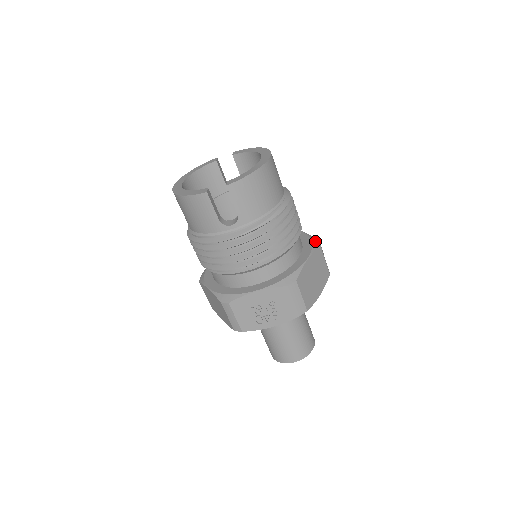
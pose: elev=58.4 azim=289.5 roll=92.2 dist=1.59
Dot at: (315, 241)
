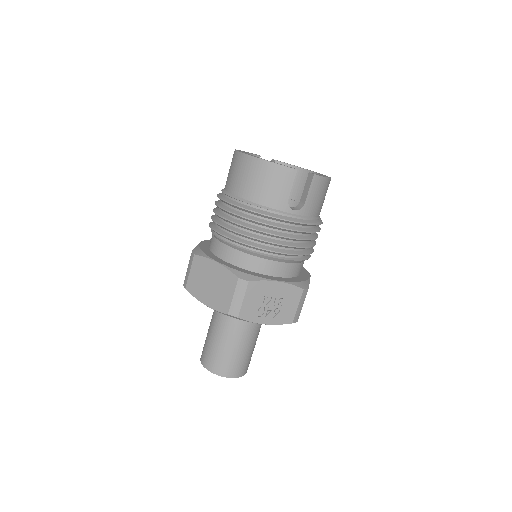
Dot at: occluded
